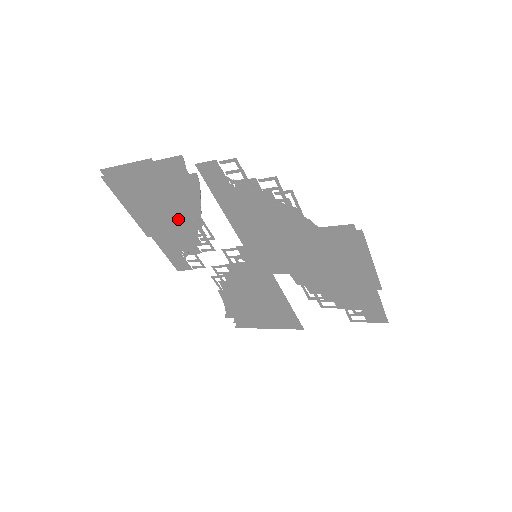
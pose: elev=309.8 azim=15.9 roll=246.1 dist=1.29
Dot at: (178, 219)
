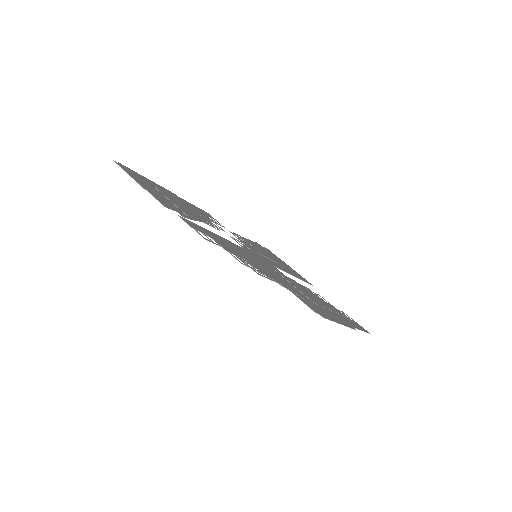
Dot at: (188, 209)
